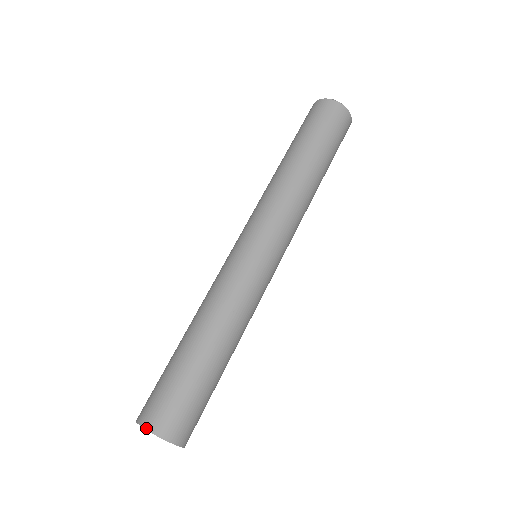
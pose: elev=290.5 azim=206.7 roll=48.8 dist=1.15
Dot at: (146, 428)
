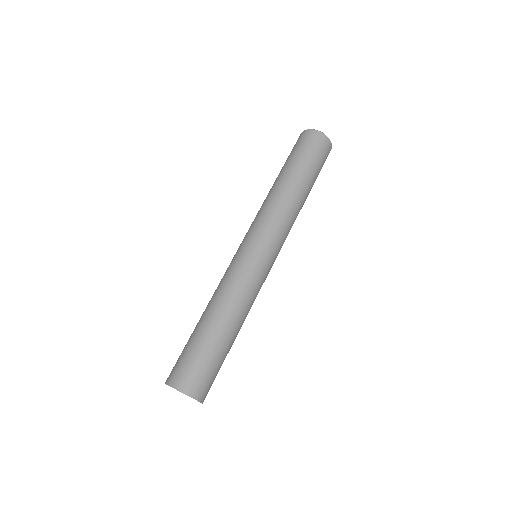
Dot at: (178, 390)
